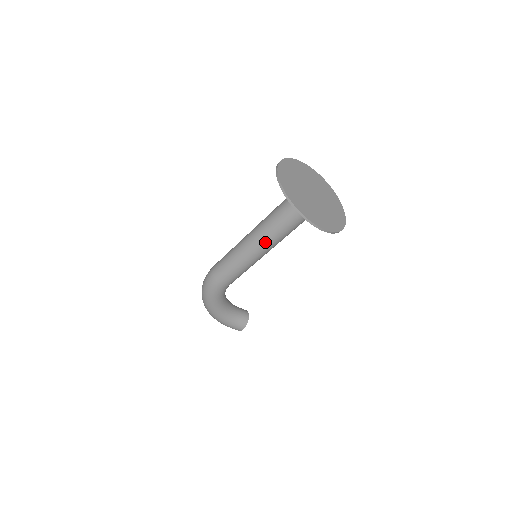
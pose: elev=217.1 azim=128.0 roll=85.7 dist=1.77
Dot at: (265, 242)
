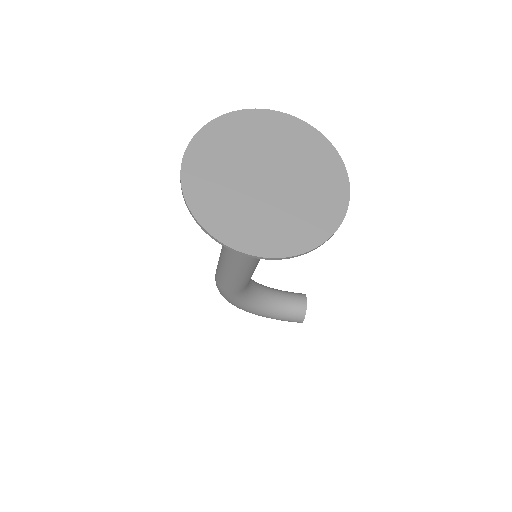
Dot at: occluded
